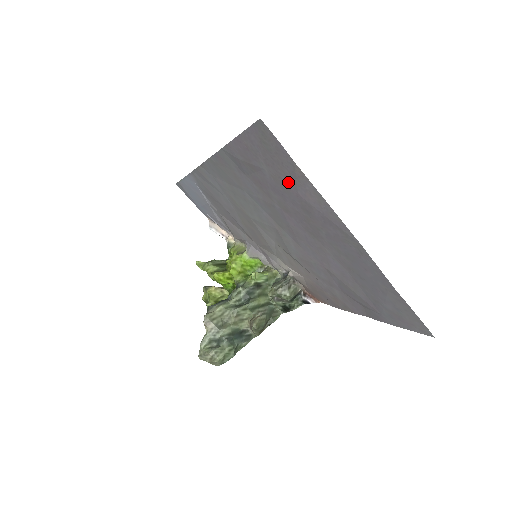
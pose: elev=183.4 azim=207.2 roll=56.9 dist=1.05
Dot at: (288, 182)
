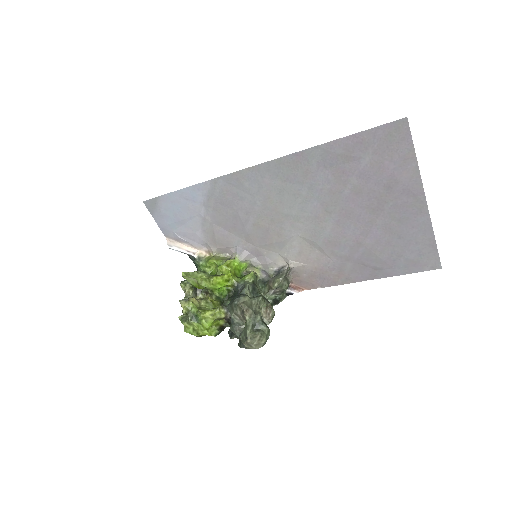
Dot at: (389, 165)
